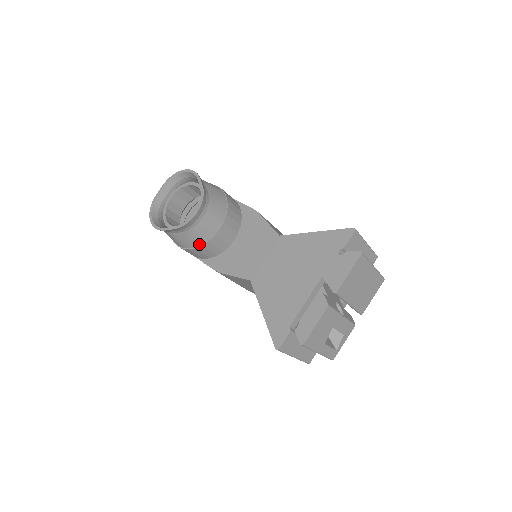
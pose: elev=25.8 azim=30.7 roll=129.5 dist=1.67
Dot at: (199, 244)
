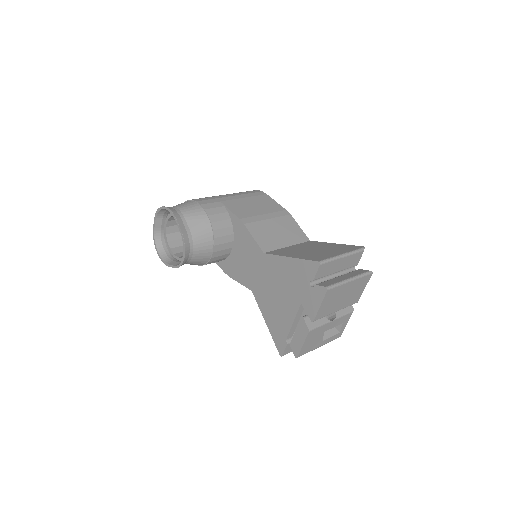
Dot at: (202, 264)
